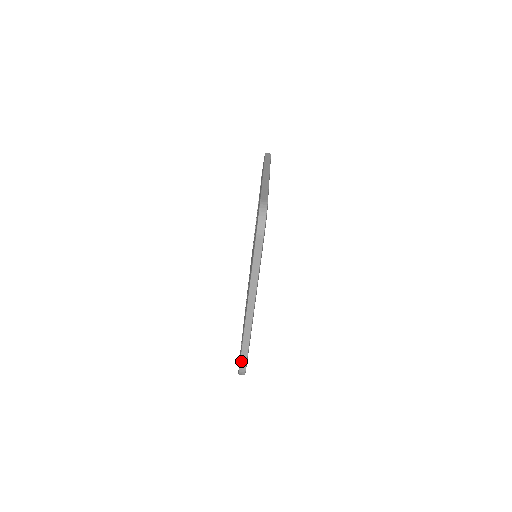
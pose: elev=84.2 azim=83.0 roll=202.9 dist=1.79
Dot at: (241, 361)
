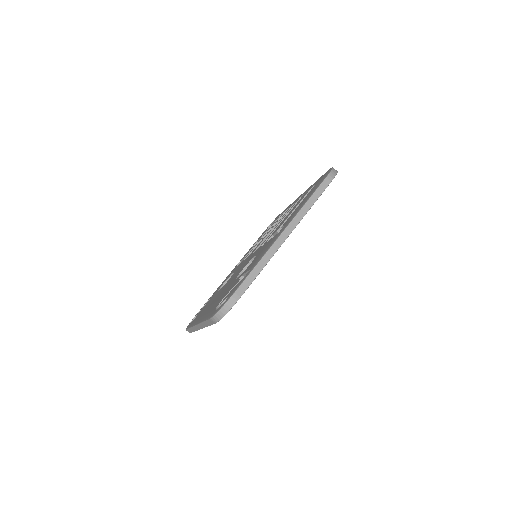
Dot at: (240, 286)
